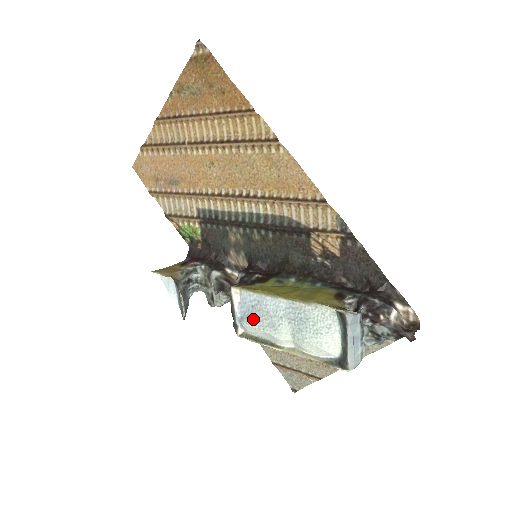
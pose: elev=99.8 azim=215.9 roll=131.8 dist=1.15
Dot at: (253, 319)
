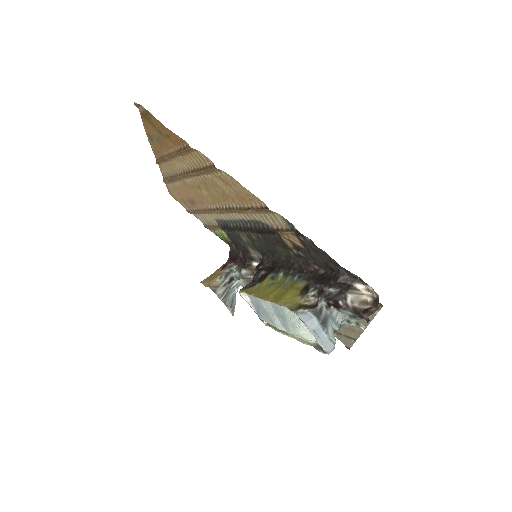
Dot at: (262, 315)
